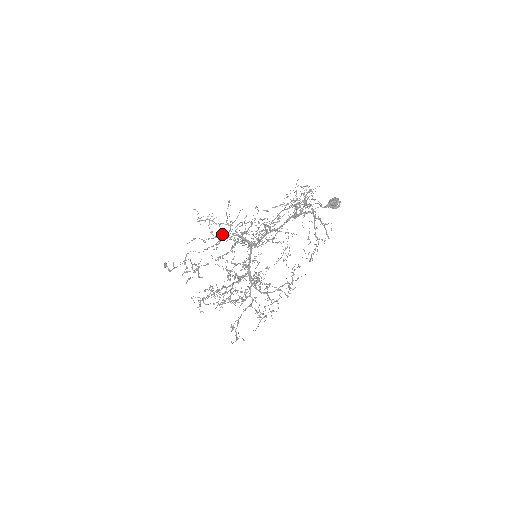
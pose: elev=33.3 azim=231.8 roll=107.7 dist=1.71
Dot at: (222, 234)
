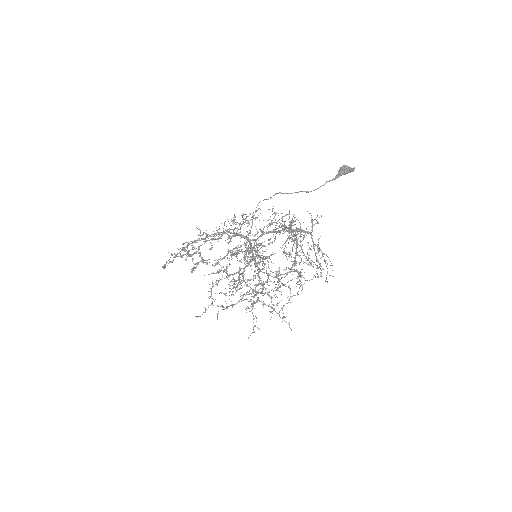
Dot at: (212, 238)
